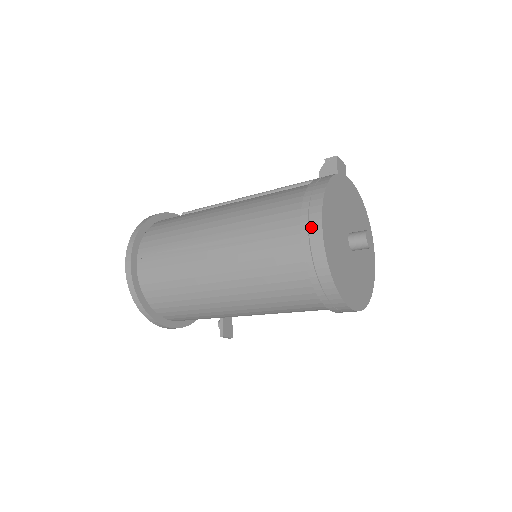
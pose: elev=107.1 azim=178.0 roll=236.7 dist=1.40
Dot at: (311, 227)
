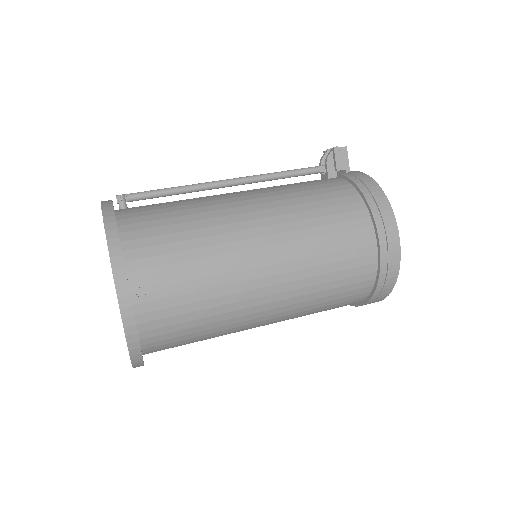
Dot at: (391, 249)
